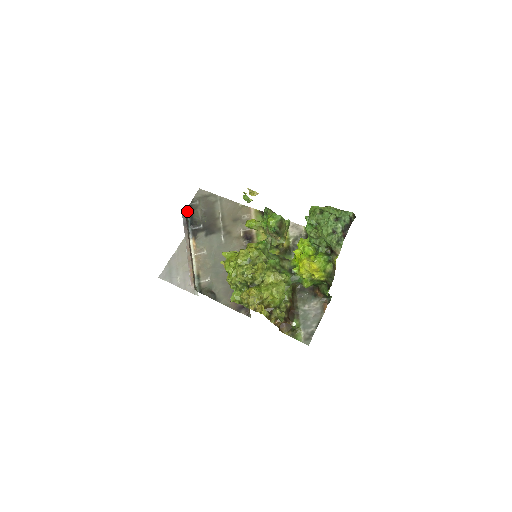
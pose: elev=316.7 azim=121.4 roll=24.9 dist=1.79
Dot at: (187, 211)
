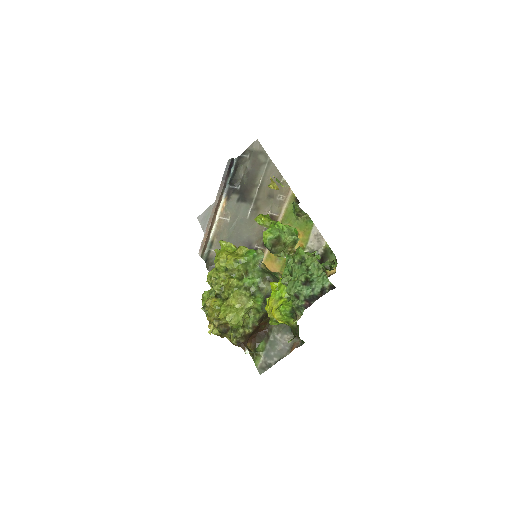
Dot at: (234, 163)
